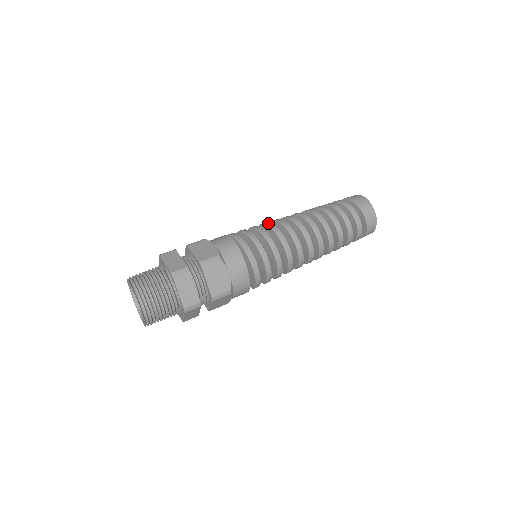
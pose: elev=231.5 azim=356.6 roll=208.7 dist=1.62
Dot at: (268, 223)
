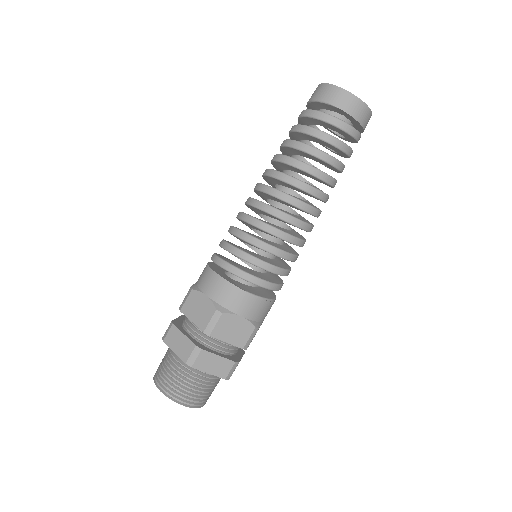
Dot at: occluded
